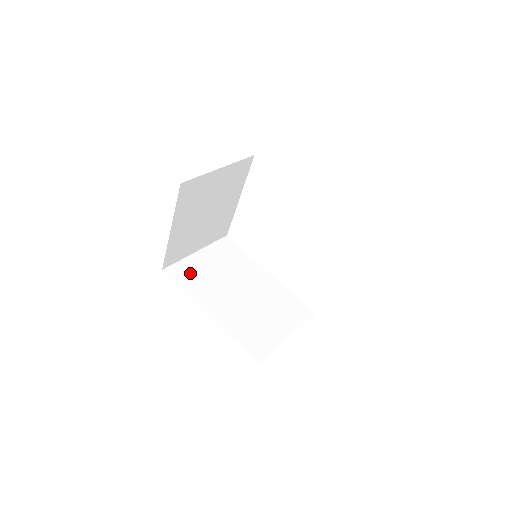
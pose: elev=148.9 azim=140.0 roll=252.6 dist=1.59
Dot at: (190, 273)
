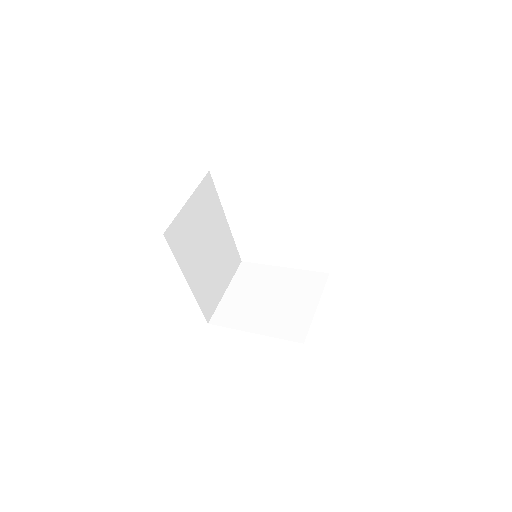
Dot at: (182, 234)
